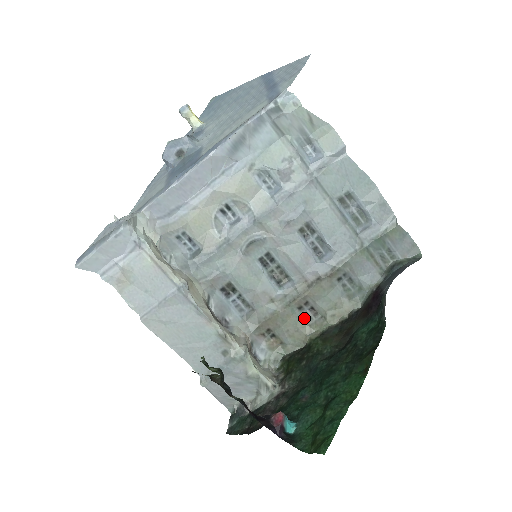
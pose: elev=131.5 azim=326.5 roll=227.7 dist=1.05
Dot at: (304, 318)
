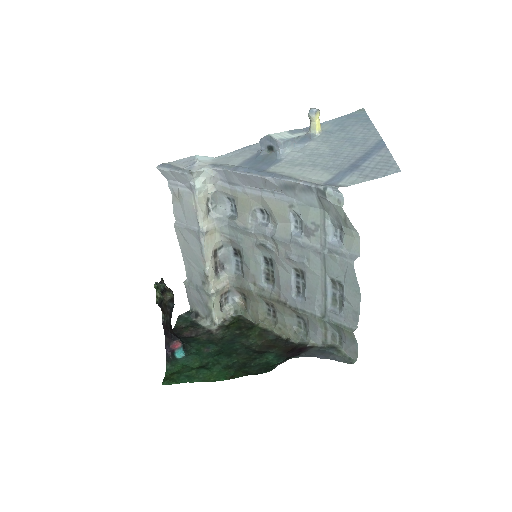
Dot at: (266, 311)
